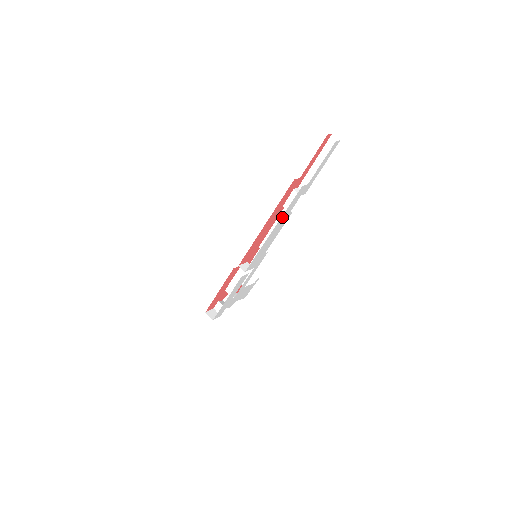
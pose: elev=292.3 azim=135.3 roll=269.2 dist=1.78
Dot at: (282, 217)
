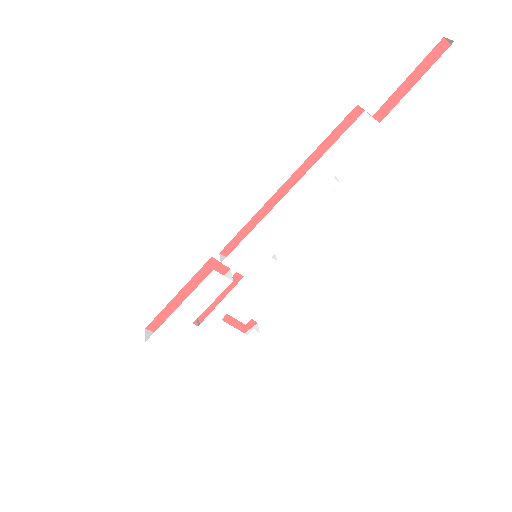
Dot at: (314, 171)
